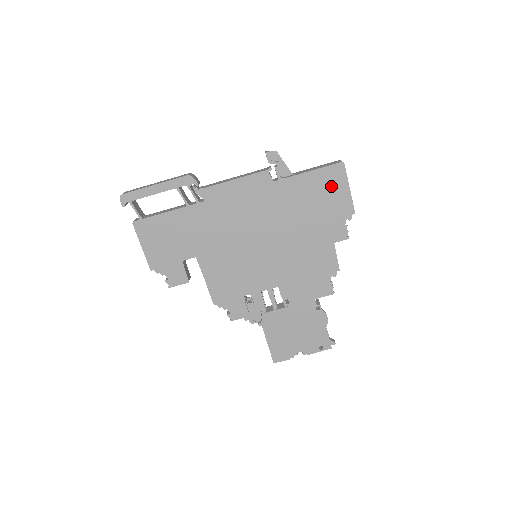
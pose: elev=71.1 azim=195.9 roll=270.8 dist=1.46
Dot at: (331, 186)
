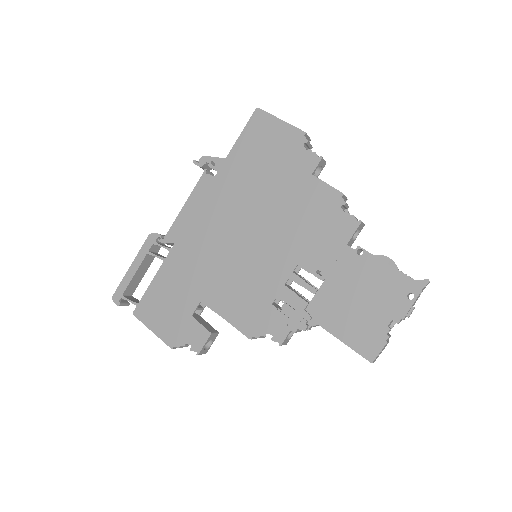
Dot at: (264, 134)
